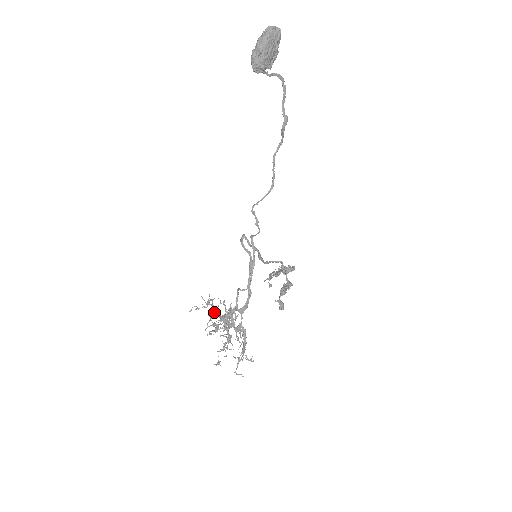
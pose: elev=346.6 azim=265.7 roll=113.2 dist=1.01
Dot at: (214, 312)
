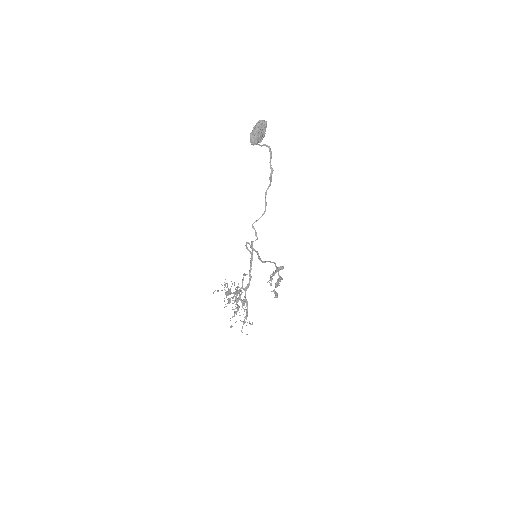
Dot at: (229, 292)
